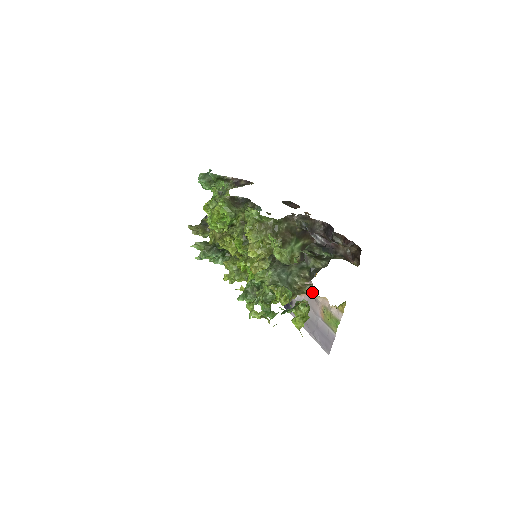
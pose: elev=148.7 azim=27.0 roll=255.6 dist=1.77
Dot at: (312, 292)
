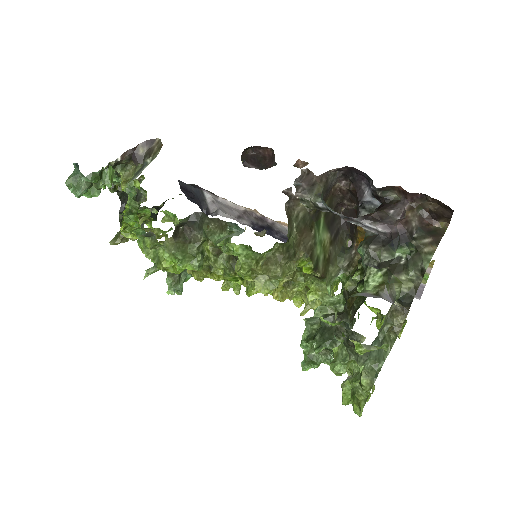
Dot at: occluded
